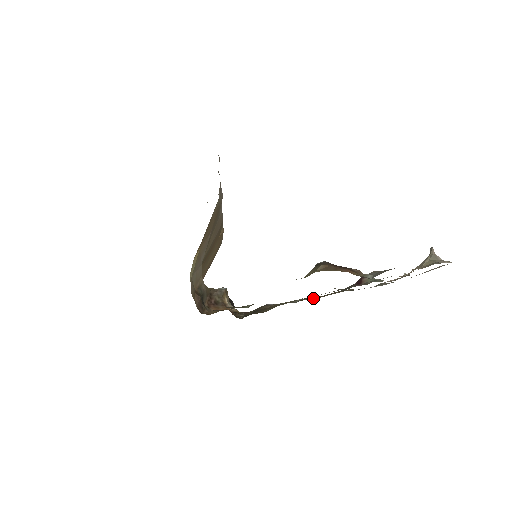
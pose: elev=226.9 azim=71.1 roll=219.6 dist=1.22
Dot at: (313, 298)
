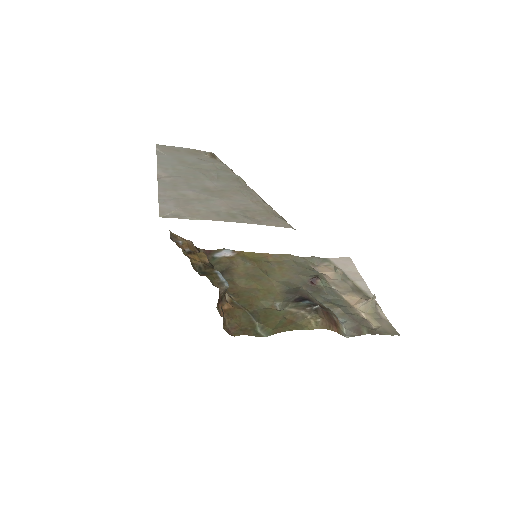
Dot at: (265, 259)
